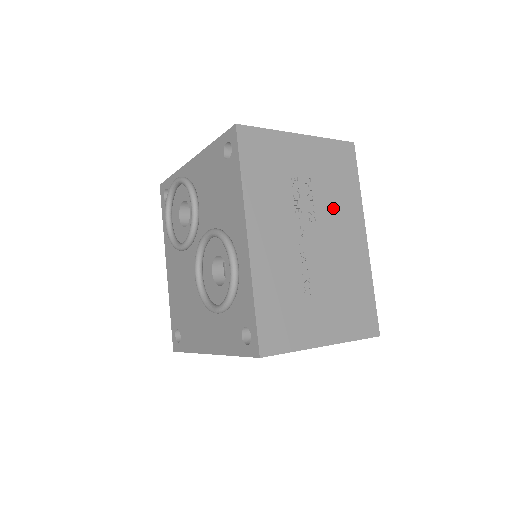
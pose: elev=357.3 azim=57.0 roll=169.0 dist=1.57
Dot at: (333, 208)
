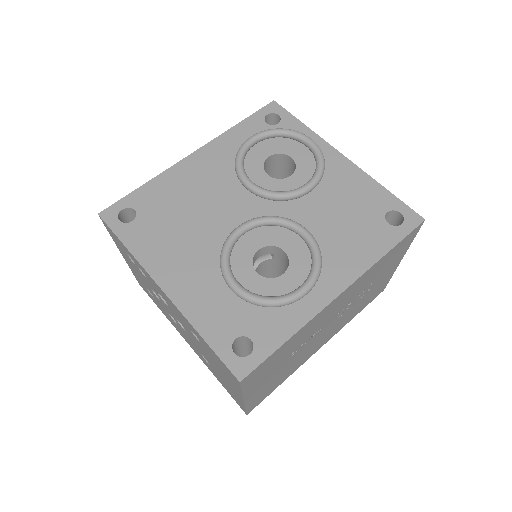
Dot at: (345, 317)
